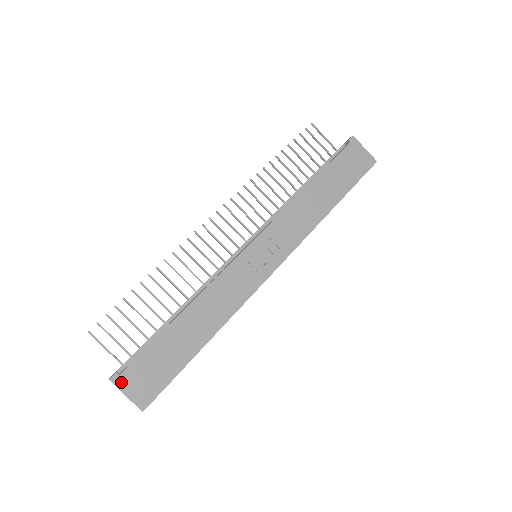
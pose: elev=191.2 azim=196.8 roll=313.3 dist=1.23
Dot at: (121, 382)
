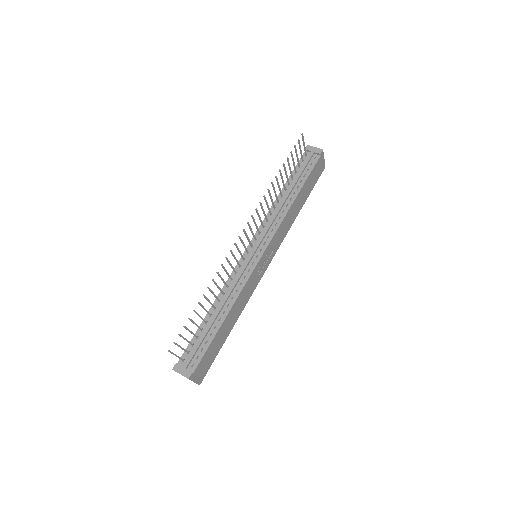
Dot at: (193, 377)
